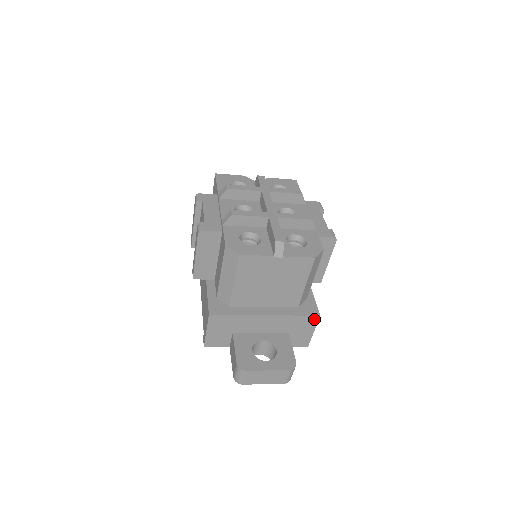
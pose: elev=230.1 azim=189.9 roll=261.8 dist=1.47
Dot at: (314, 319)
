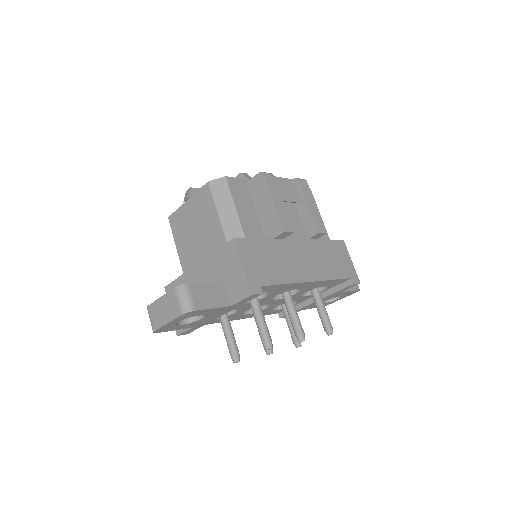
Dot at: (232, 246)
